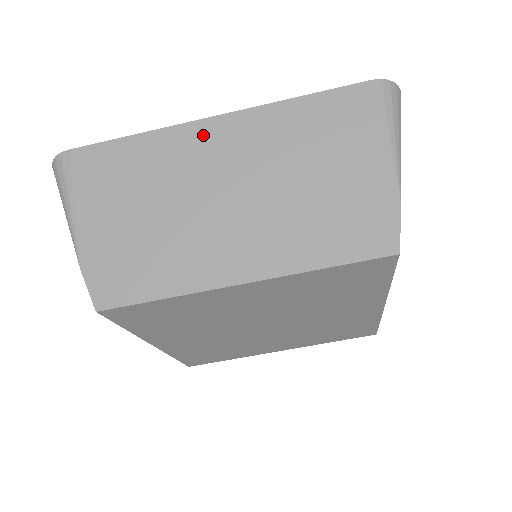
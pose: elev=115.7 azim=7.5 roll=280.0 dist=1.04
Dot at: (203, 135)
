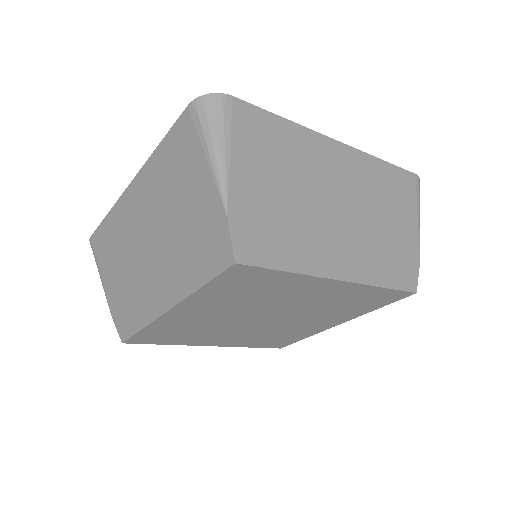
Dot at: (129, 202)
